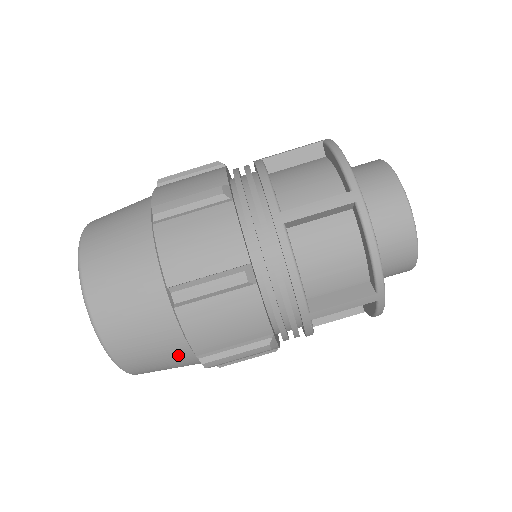
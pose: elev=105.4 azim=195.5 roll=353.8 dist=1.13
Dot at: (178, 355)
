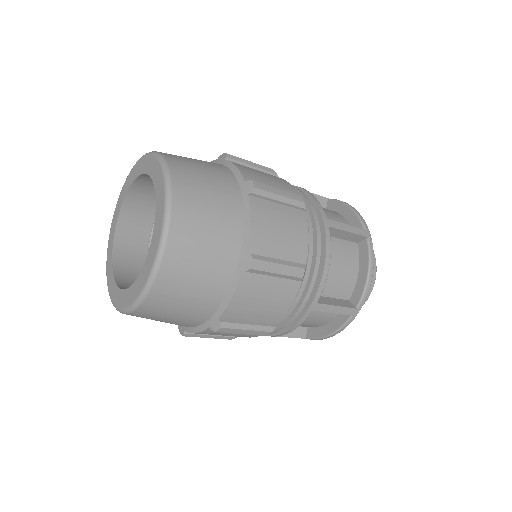
Dot at: occluded
